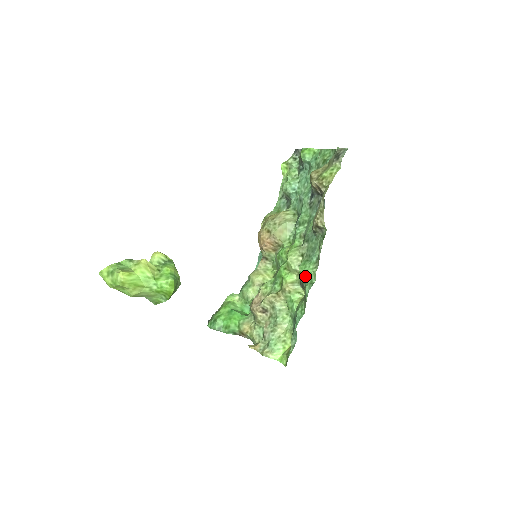
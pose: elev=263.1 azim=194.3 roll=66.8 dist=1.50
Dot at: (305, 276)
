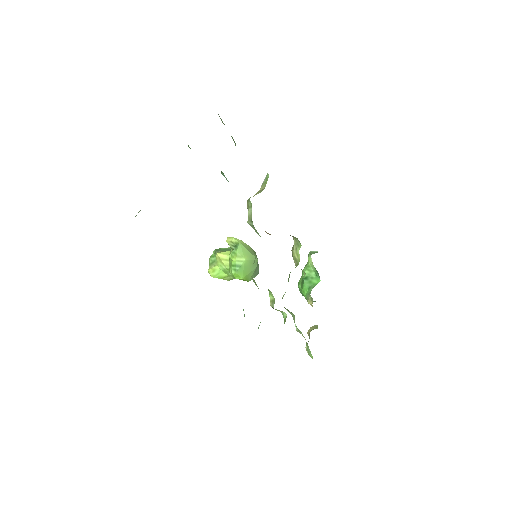
Dot at: occluded
